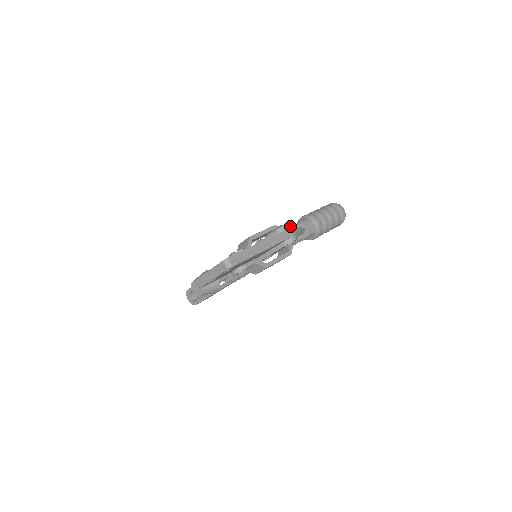
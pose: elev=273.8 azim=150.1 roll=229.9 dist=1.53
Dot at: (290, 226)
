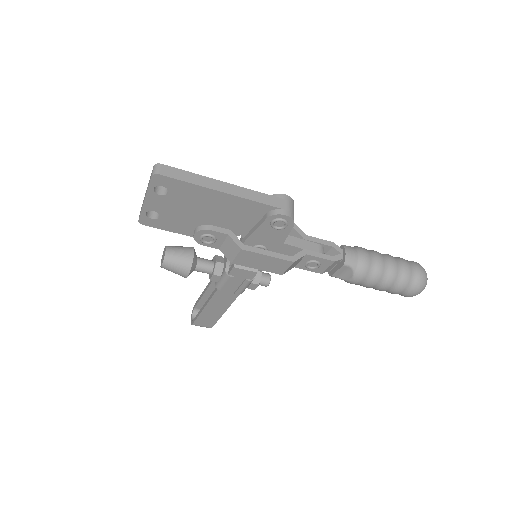
Dot at: (292, 201)
